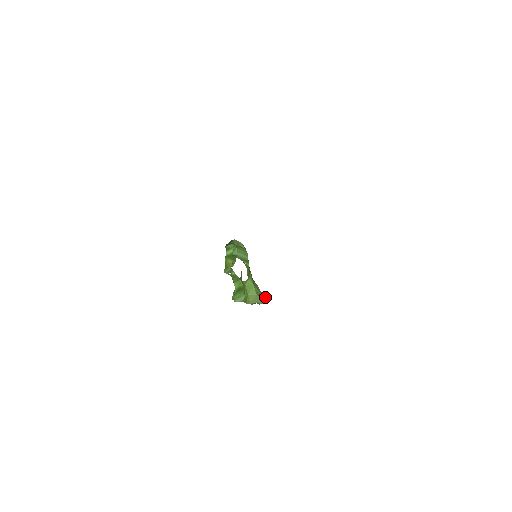
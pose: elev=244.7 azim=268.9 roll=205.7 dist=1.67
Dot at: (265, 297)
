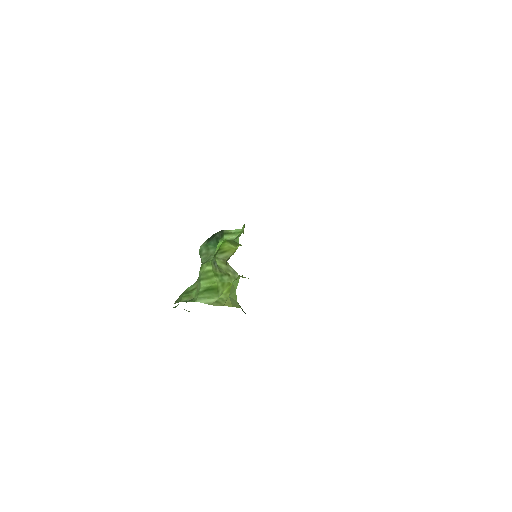
Dot at: occluded
